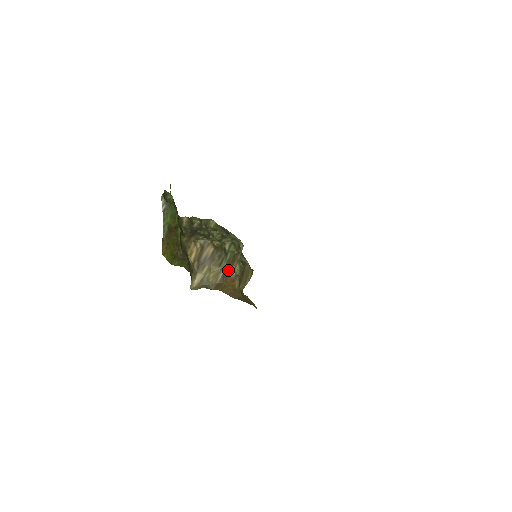
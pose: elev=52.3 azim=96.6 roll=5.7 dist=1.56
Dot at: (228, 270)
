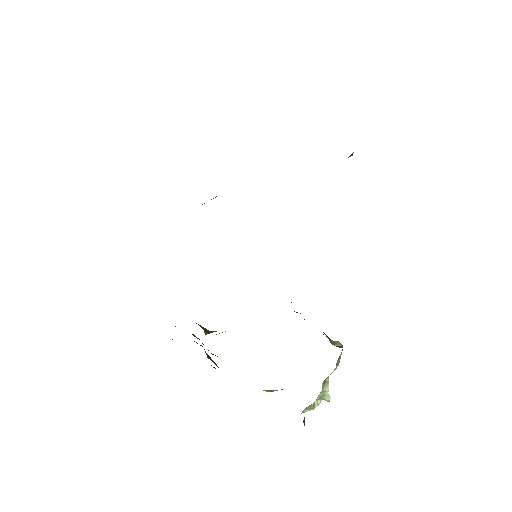
Dot at: occluded
